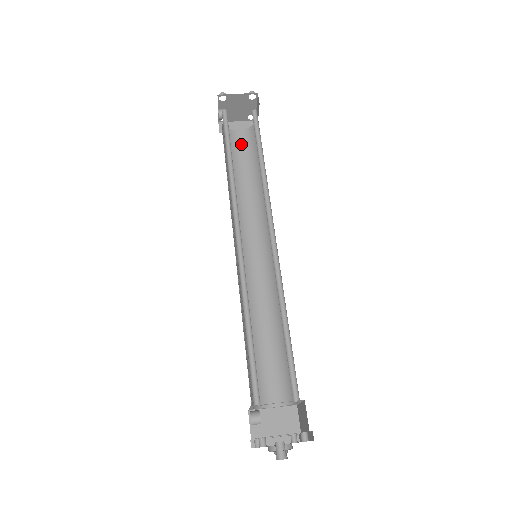
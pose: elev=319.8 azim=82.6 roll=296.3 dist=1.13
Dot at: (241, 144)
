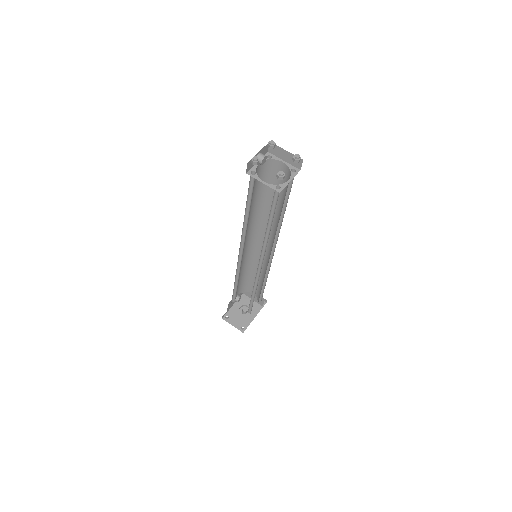
Dot at: occluded
